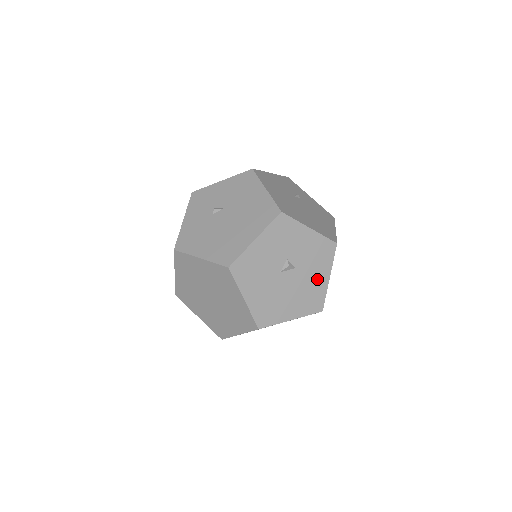
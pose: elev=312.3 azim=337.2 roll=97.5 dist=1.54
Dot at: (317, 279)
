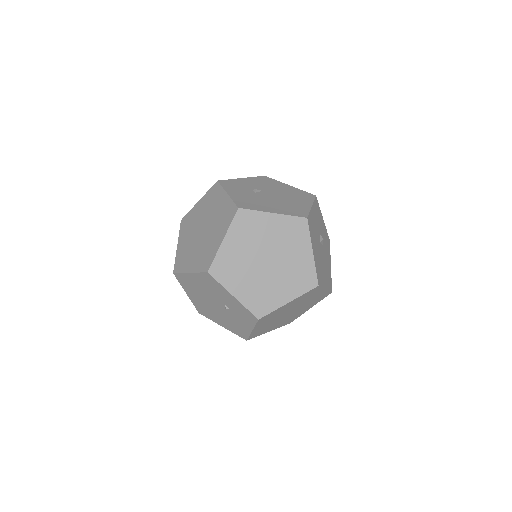
Dot at: (328, 262)
